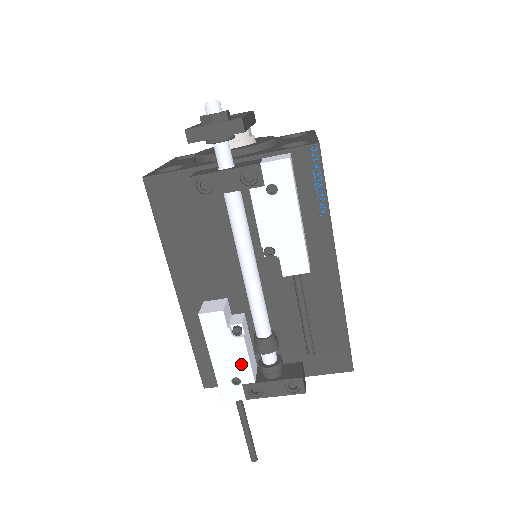
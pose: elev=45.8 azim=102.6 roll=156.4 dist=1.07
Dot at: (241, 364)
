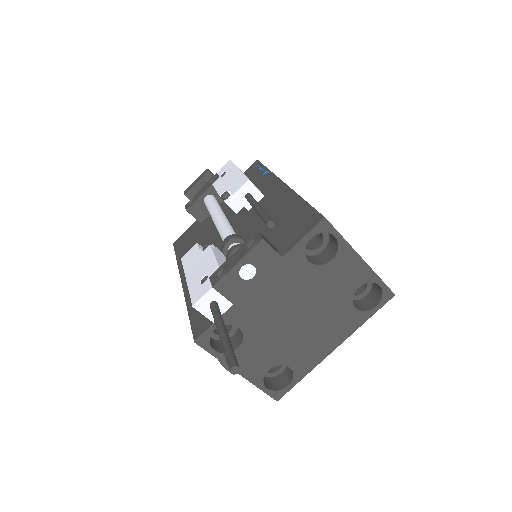
Dot at: (208, 263)
